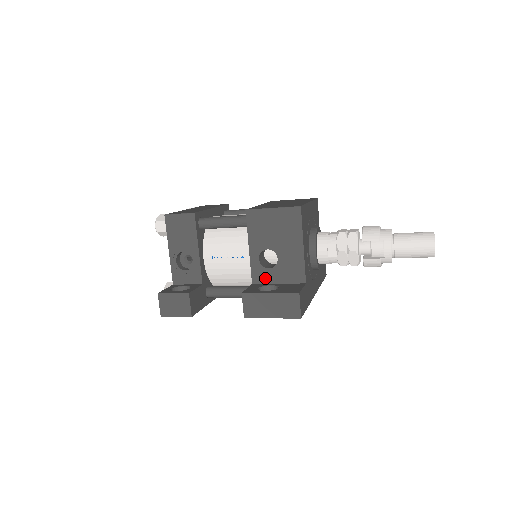
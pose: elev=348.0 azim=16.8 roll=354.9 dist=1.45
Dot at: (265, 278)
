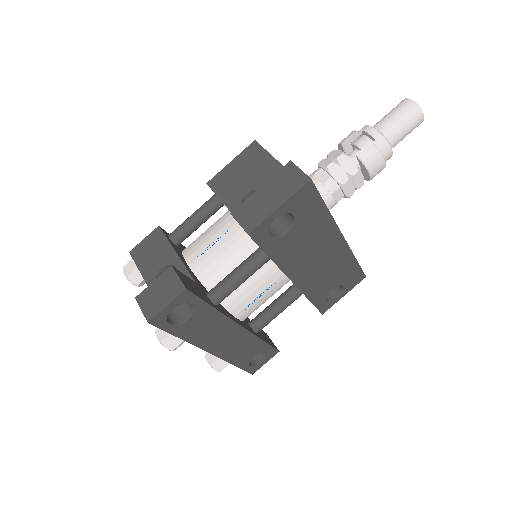
Dot at: occluded
